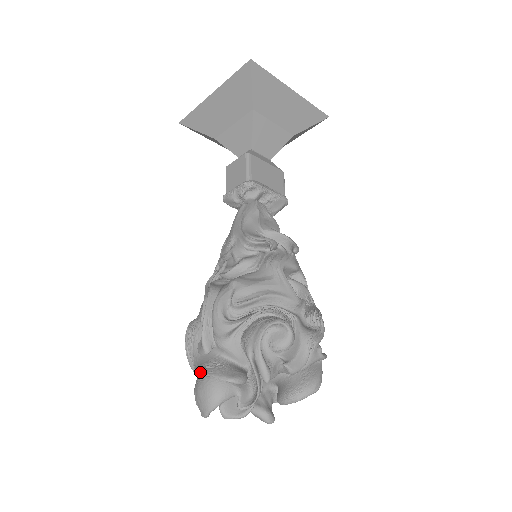
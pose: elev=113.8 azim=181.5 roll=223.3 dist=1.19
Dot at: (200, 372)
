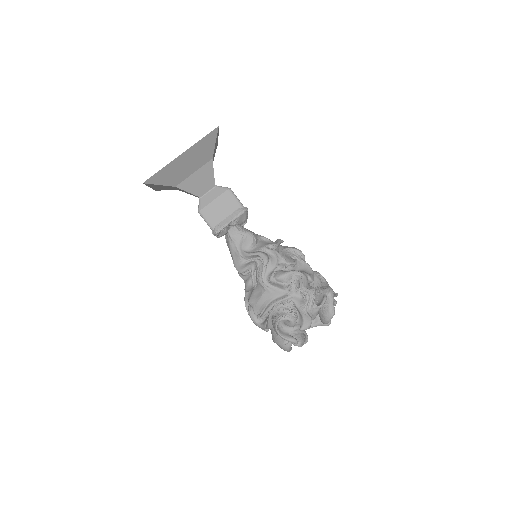
Dot at: (272, 339)
